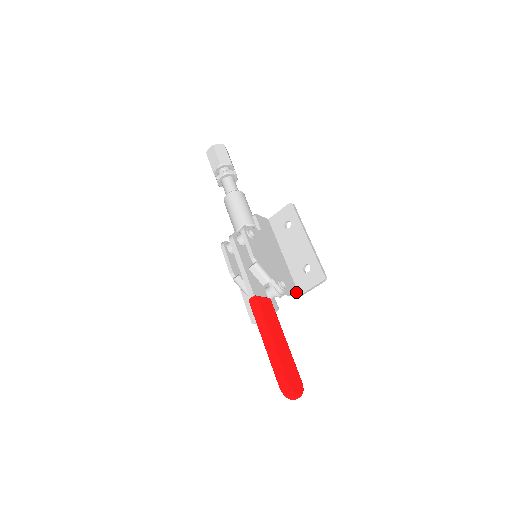
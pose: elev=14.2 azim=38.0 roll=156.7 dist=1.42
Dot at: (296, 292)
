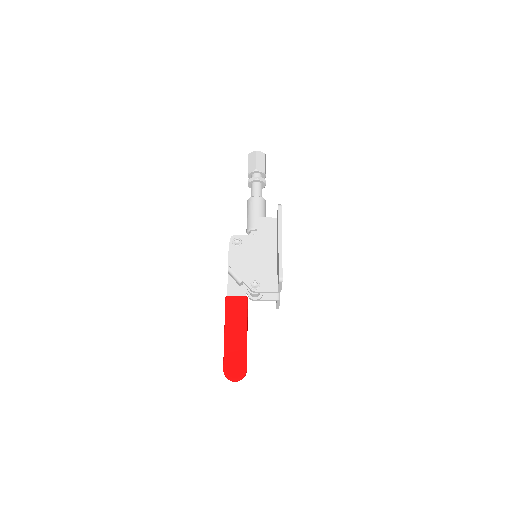
Dot at: (274, 289)
